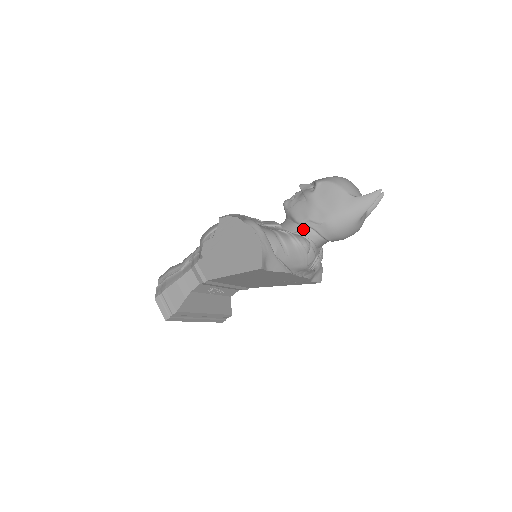
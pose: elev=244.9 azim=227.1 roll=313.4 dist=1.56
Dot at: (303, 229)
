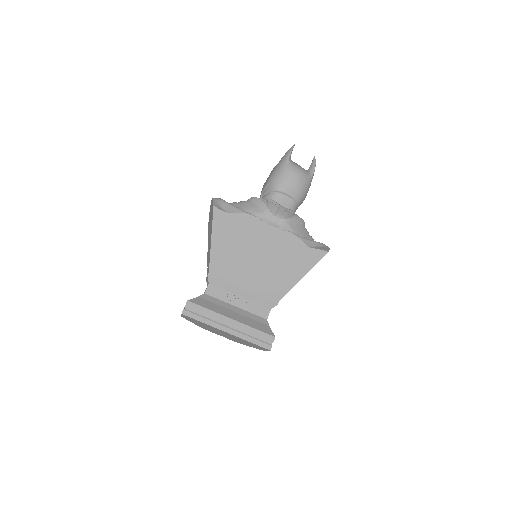
Dot at: occluded
